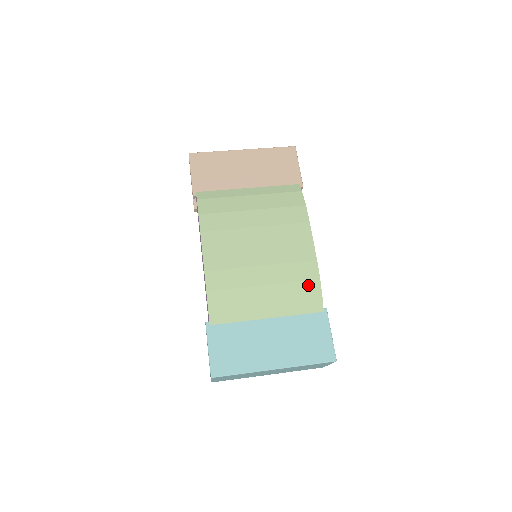
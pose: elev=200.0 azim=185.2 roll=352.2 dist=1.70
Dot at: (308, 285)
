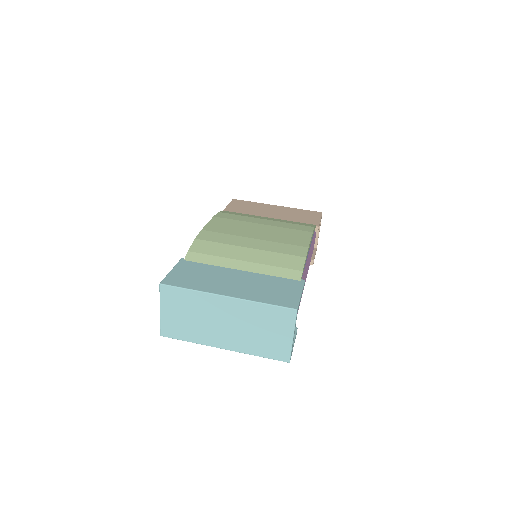
Dot at: (292, 258)
